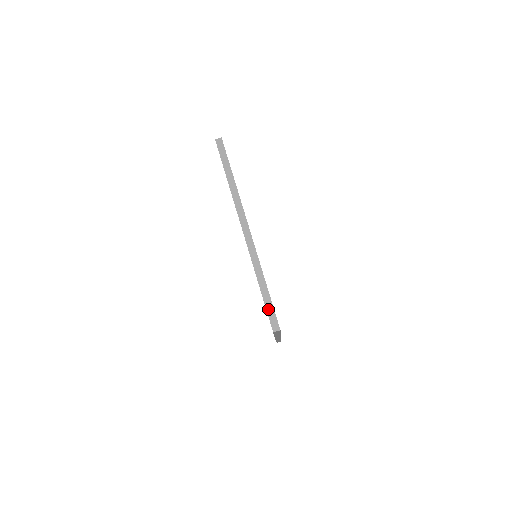
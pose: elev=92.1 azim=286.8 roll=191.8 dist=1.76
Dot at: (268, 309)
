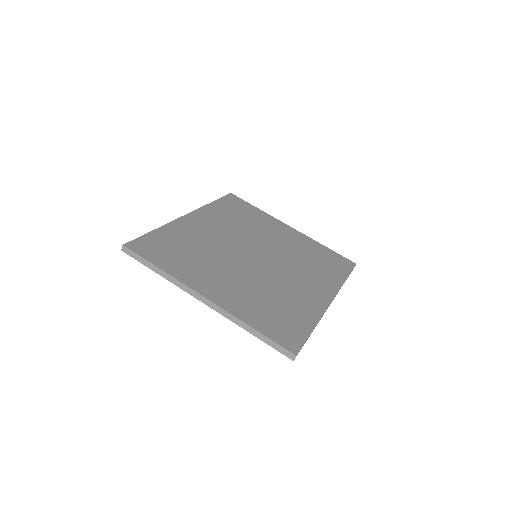
Dot at: (274, 347)
